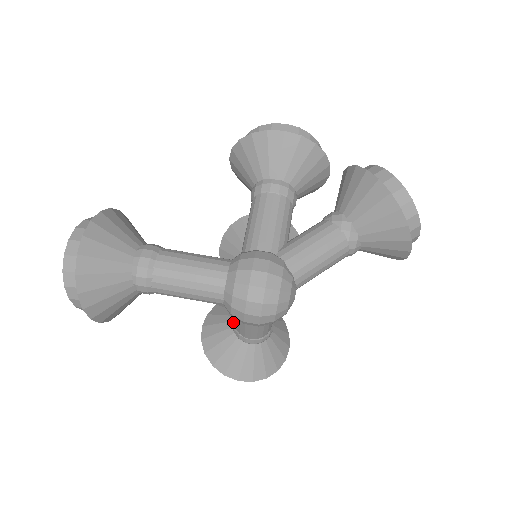
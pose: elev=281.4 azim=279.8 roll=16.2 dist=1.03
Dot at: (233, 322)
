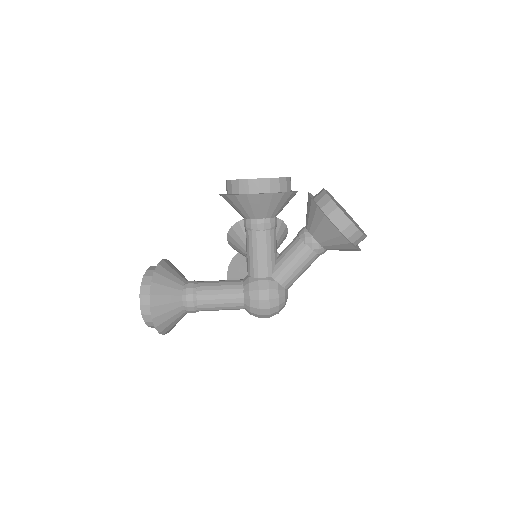
Dot at: occluded
